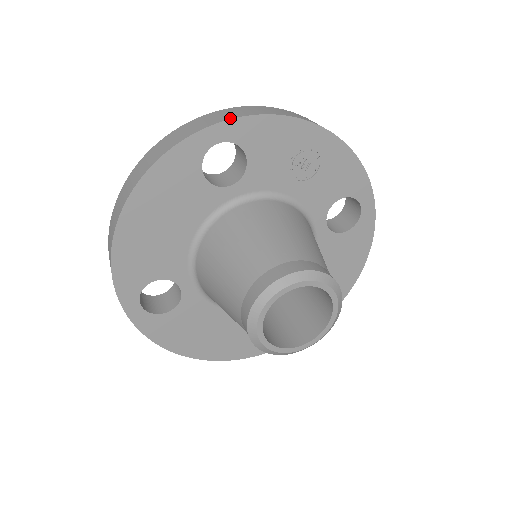
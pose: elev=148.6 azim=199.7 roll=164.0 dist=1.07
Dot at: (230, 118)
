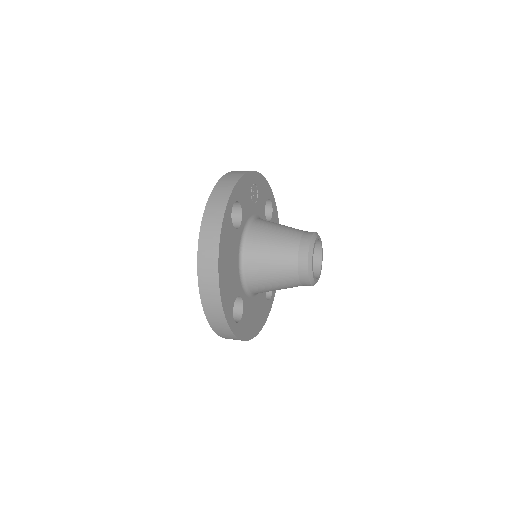
Dot at: (232, 189)
